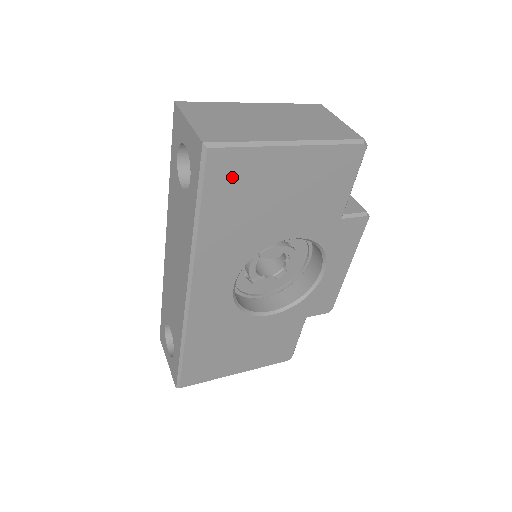
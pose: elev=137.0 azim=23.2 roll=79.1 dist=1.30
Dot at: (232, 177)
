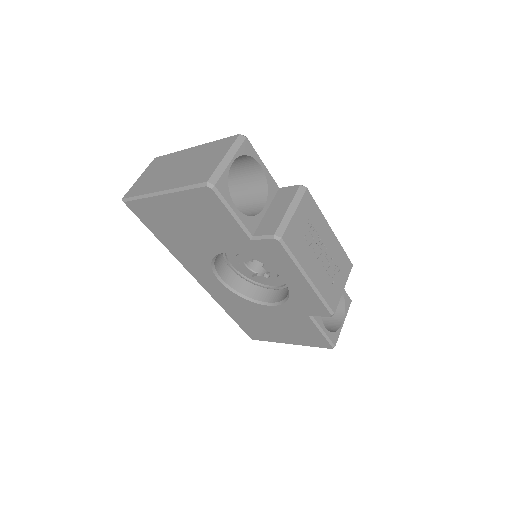
Dot at: (149, 215)
